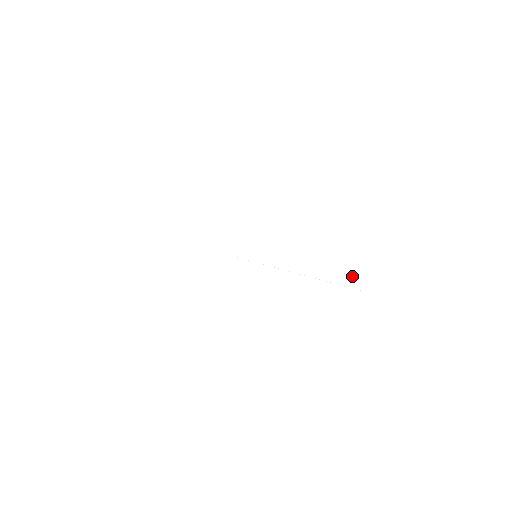
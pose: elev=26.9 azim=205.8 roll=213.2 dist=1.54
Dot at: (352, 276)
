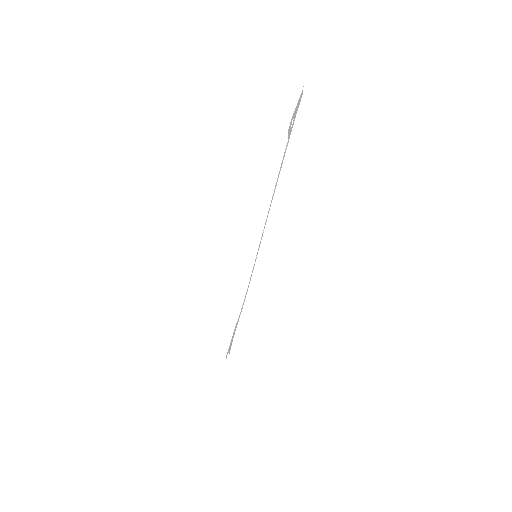
Dot at: (288, 137)
